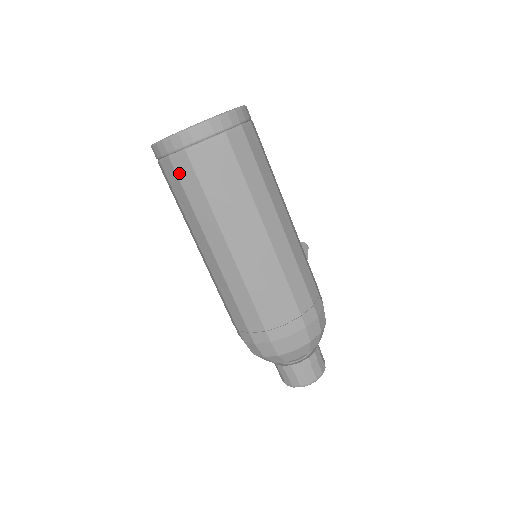
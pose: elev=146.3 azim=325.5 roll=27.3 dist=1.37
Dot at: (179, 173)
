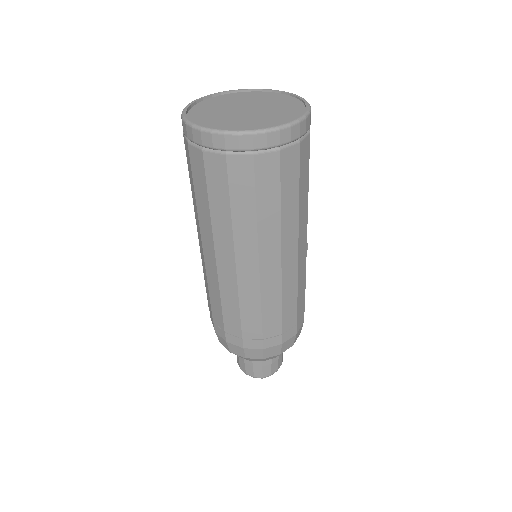
Dot at: (208, 171)
